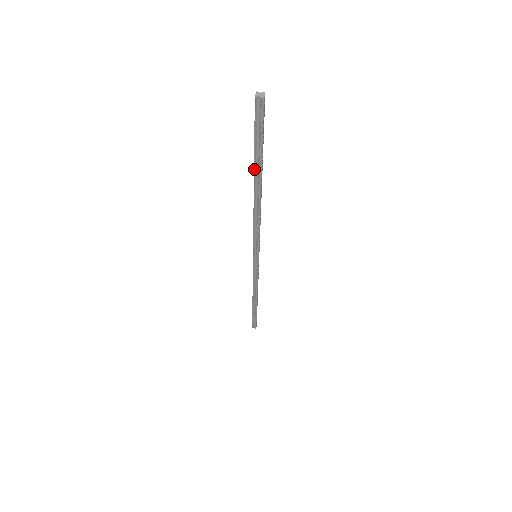
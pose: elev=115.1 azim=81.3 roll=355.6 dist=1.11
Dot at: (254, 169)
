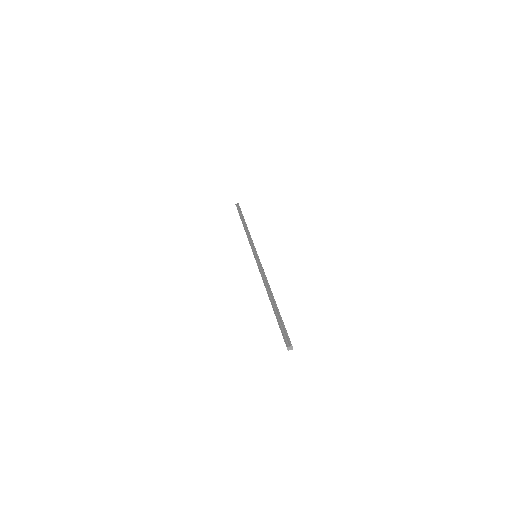
Dot at: occluded
